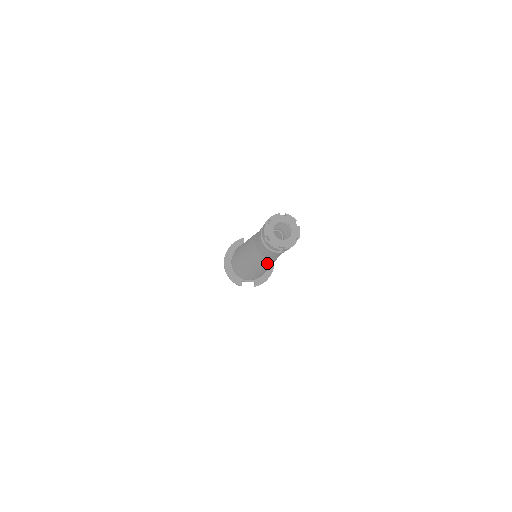
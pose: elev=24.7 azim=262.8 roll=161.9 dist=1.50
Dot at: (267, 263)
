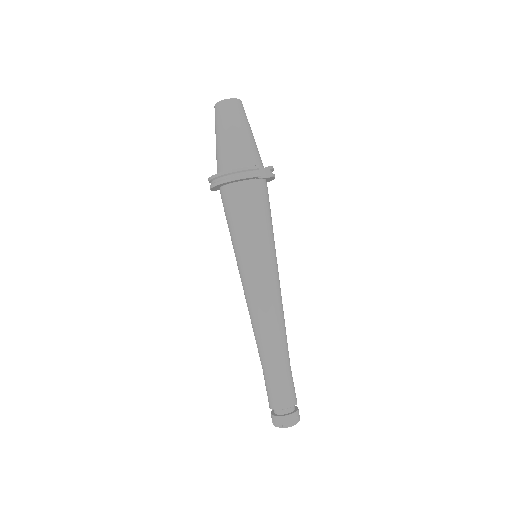
Dot at: occluded
